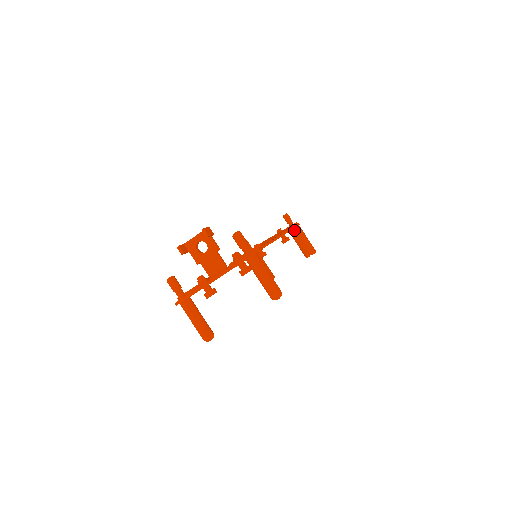
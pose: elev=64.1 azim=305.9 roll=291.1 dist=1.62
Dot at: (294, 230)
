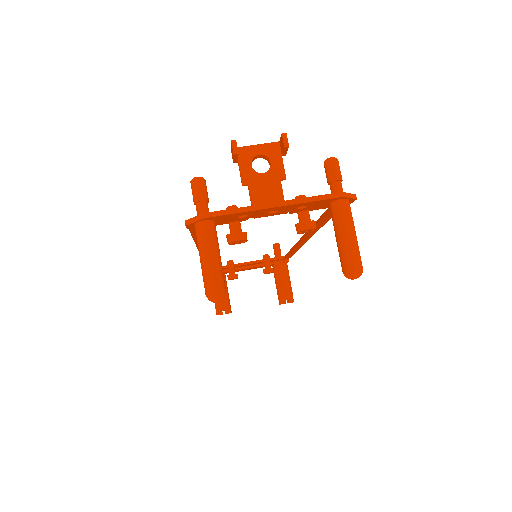
Dot at: (281, 265)
